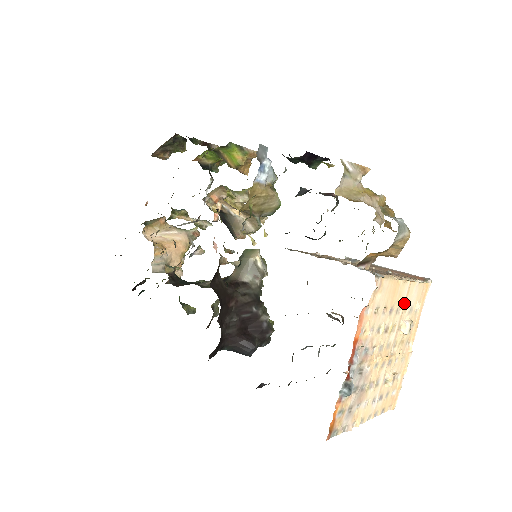
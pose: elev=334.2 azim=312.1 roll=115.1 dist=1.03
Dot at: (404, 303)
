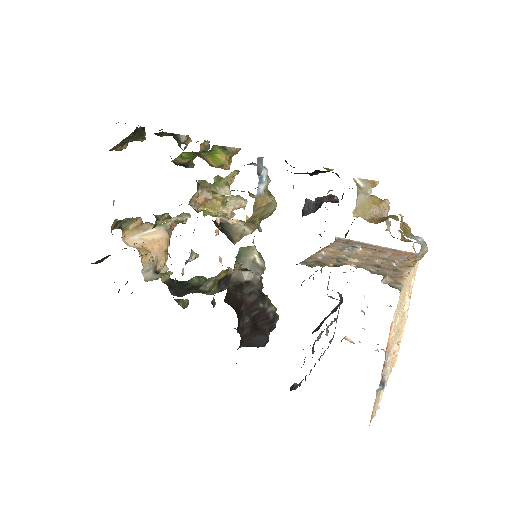
Dot at: (407, 288)
